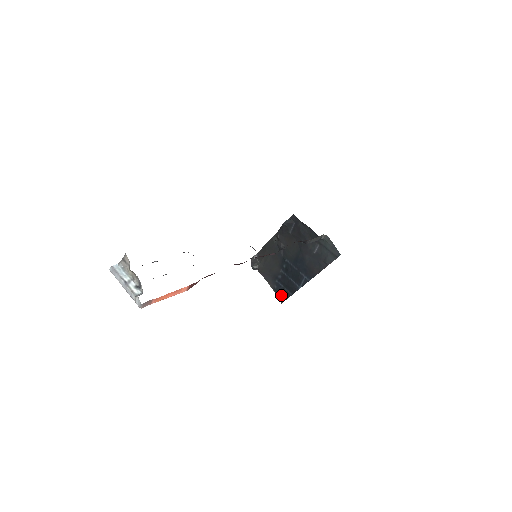
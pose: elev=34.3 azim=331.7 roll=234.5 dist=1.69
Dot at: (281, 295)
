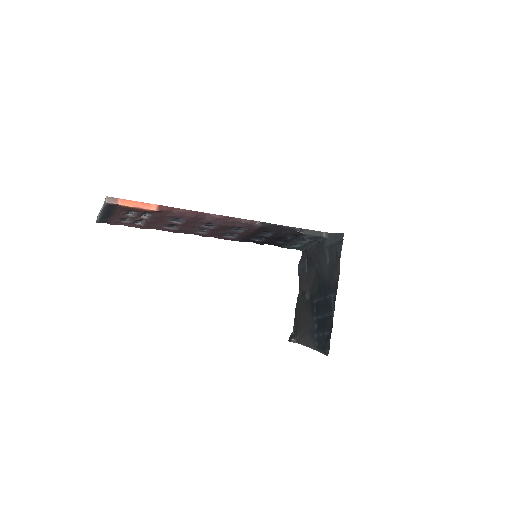
Dot at: (324, 346)
